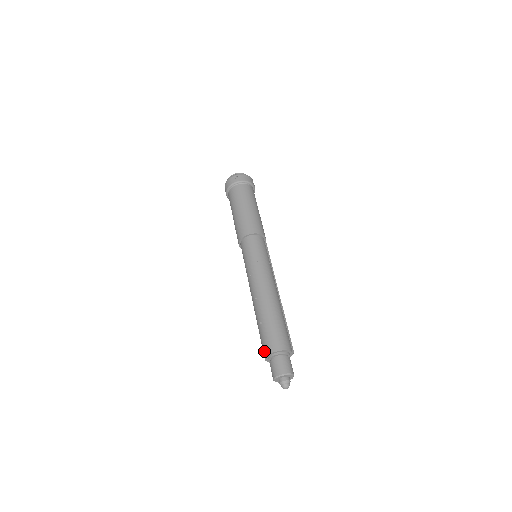
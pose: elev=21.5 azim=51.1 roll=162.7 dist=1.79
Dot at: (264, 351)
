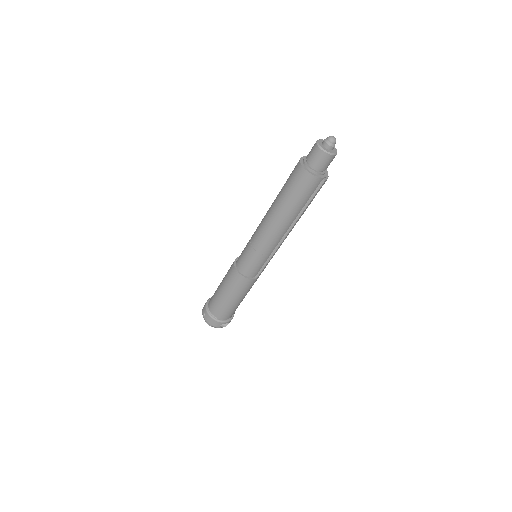
Dot at: (296, 167)
